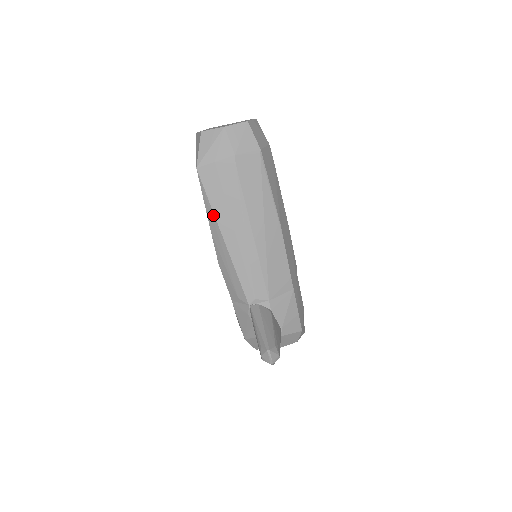
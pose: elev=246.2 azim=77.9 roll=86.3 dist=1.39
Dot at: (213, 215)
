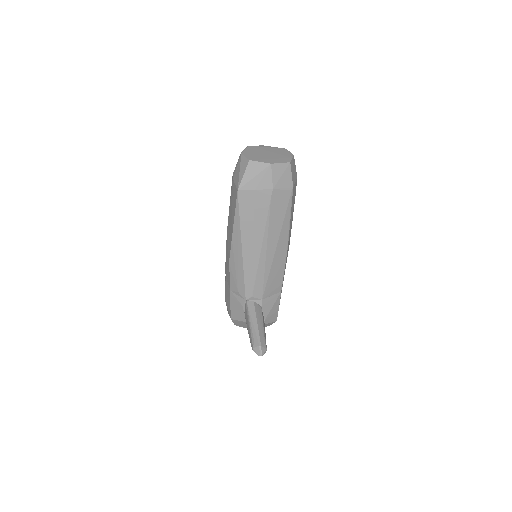
Dot at: (239, 229)
